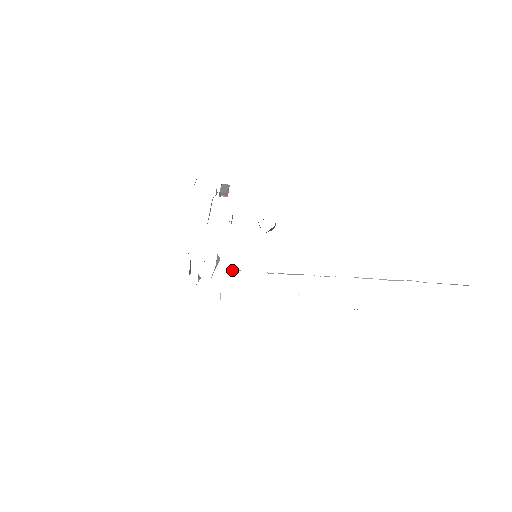
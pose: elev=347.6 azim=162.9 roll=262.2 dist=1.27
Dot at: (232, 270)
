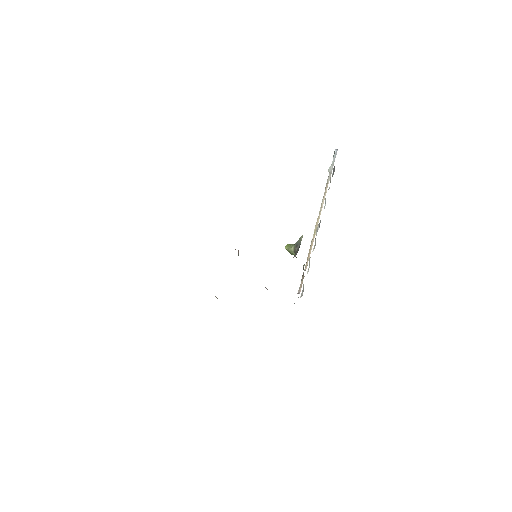
Dot at: occluded
